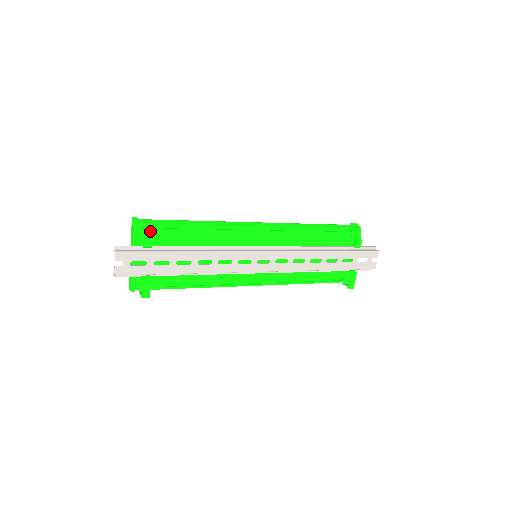
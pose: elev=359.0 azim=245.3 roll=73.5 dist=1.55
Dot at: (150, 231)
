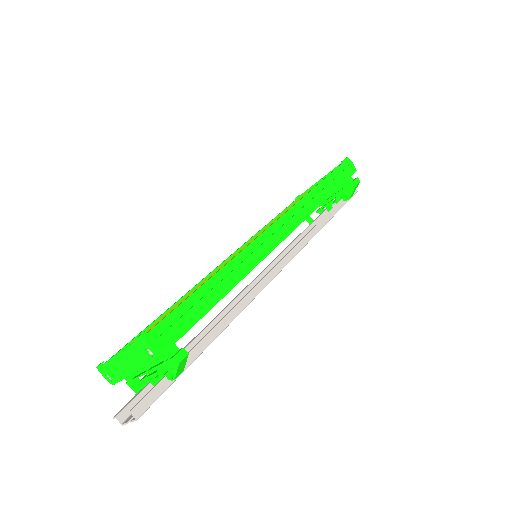
Dot at: (184, 363)
